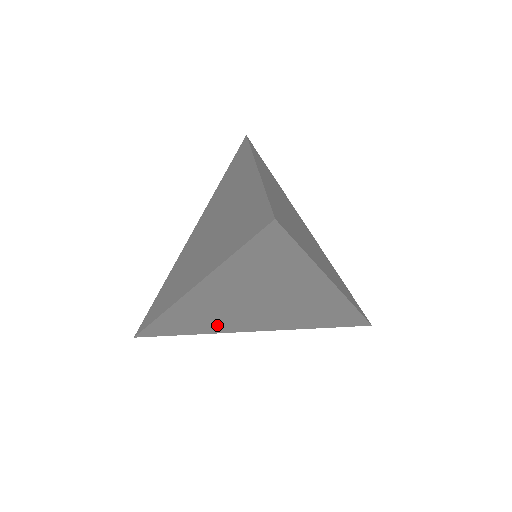
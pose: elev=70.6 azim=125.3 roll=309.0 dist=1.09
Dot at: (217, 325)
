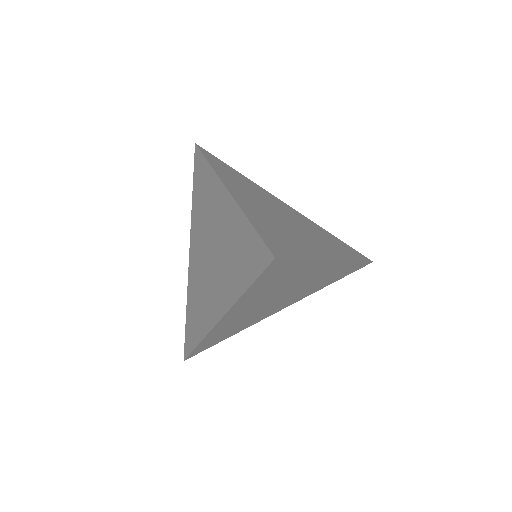
Dot at: (248, 323)
